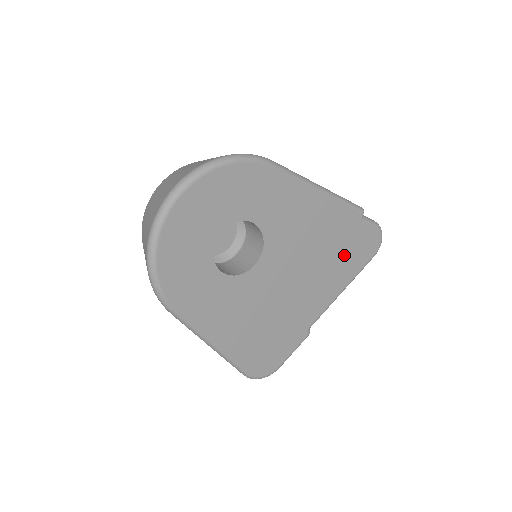
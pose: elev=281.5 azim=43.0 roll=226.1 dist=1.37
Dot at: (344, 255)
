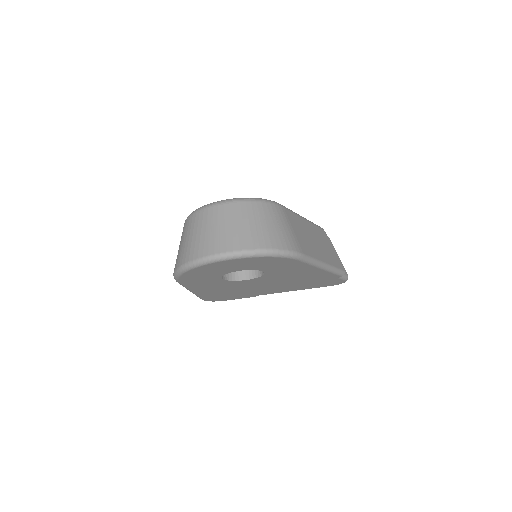
Dot at: (310, 284)
